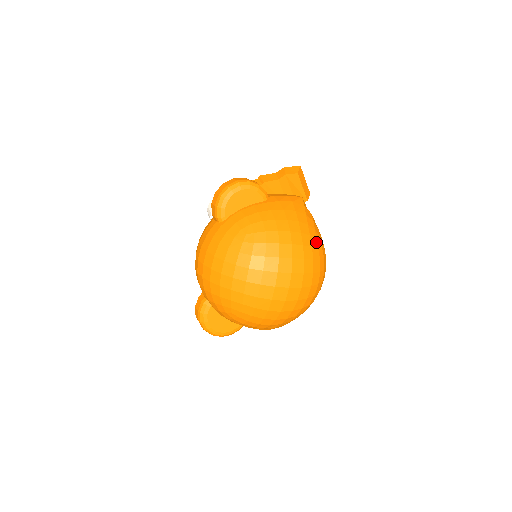
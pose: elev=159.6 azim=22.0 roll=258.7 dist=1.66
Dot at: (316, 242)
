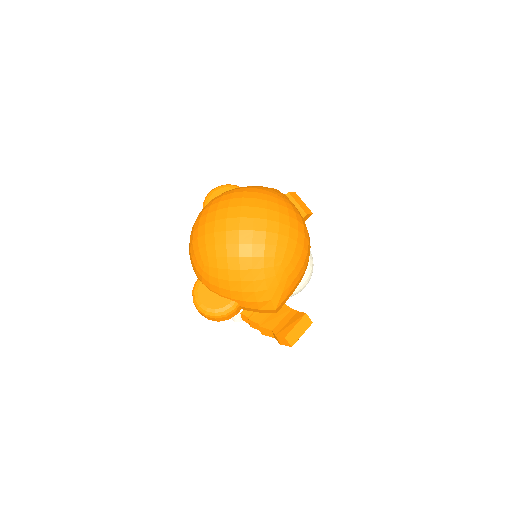
Dot at: (276, 196)
